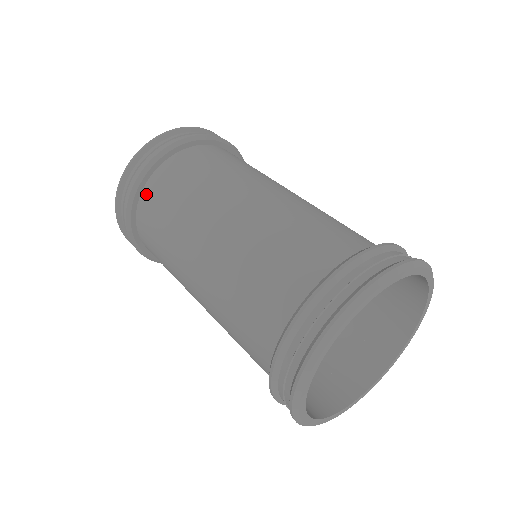
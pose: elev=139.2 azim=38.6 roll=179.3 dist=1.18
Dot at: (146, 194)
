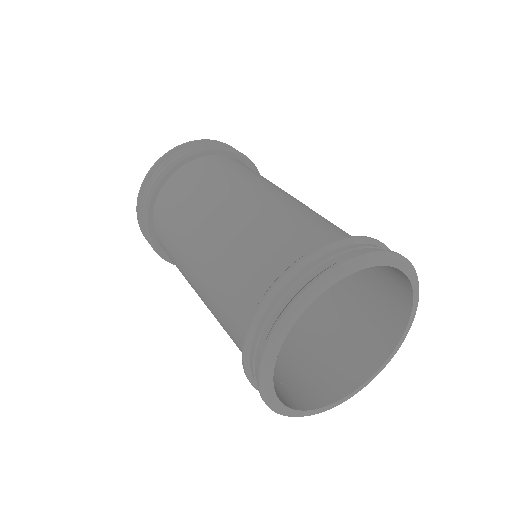
Dot at: (169, 184)
